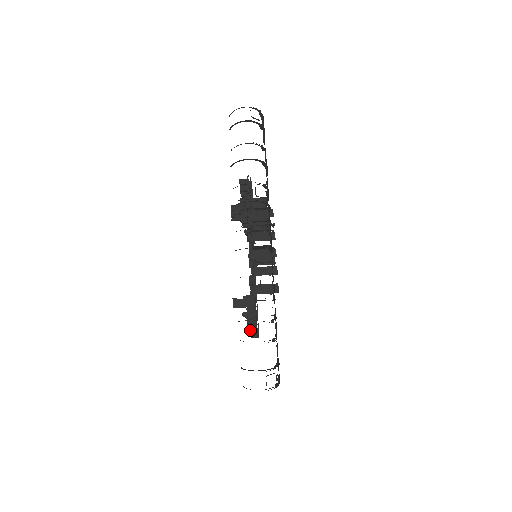
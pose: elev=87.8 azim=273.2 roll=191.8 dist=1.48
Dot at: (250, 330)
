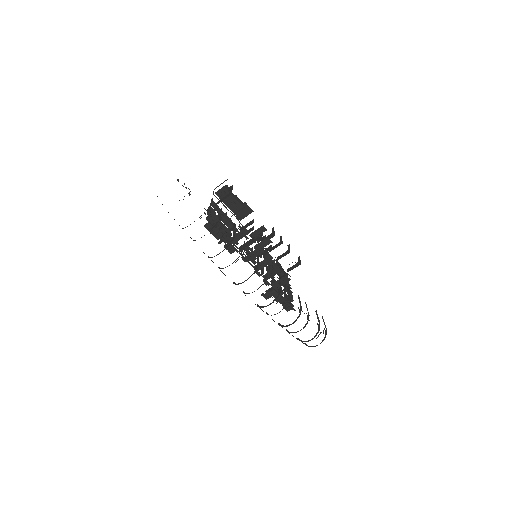
Dot at: (287, 308)
